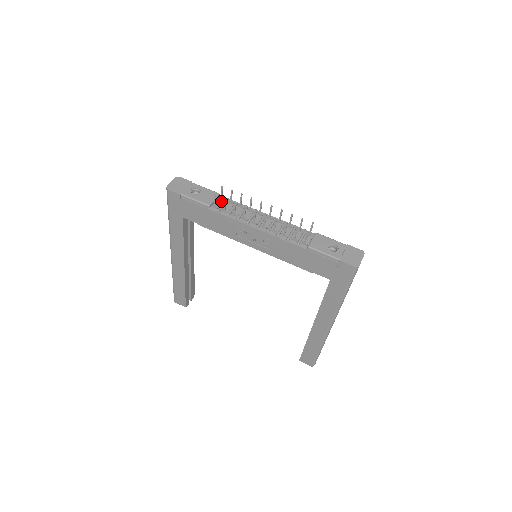
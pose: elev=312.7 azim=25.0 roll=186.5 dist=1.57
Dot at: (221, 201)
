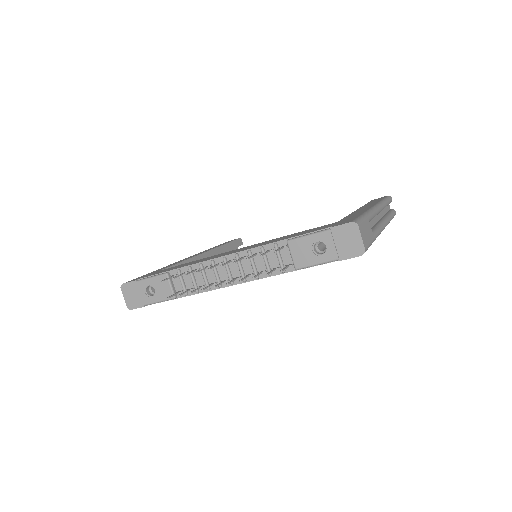
Dot at: (176, 278)
